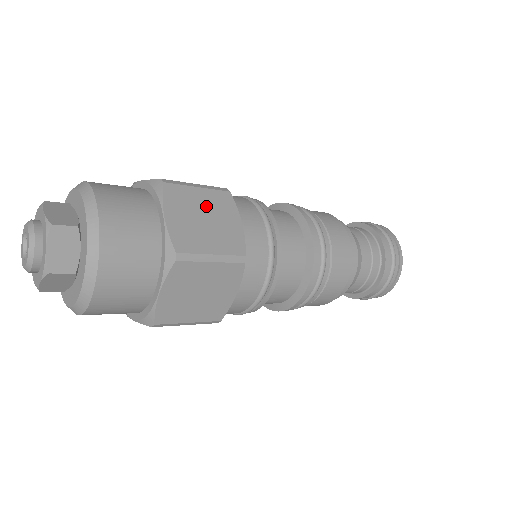
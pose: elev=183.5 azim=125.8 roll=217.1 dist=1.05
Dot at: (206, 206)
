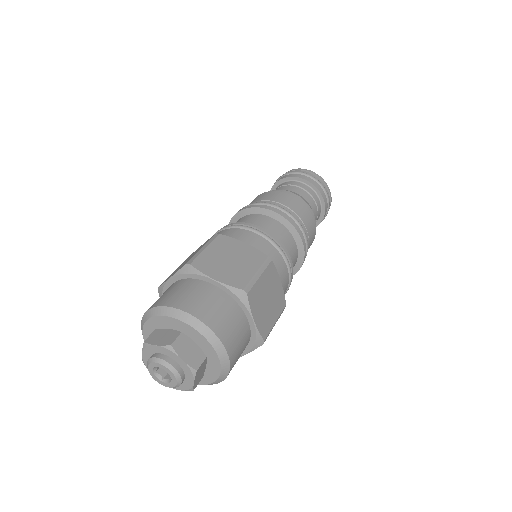
Dot at: (221, 253)
